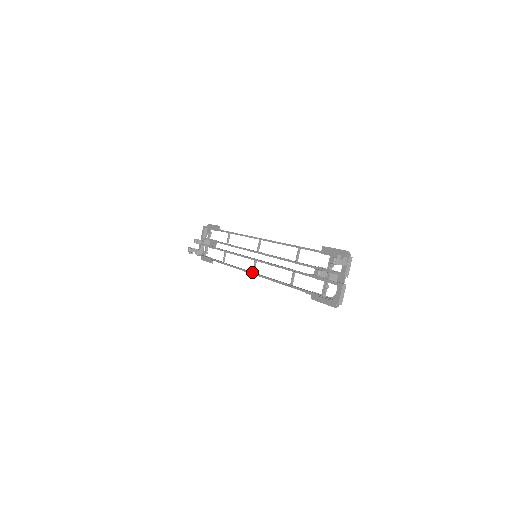
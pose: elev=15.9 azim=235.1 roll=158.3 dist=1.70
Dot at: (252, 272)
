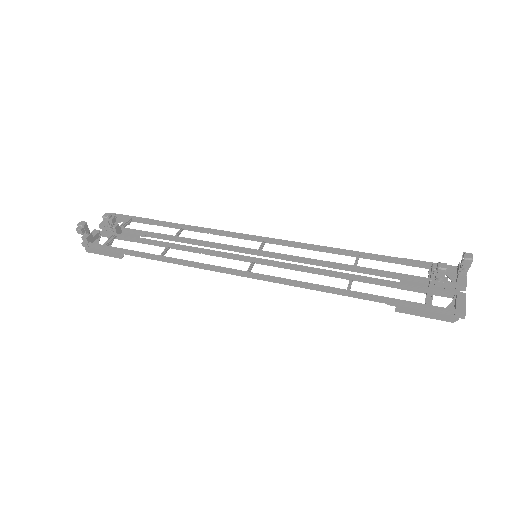
Dot at: (250, 271)
